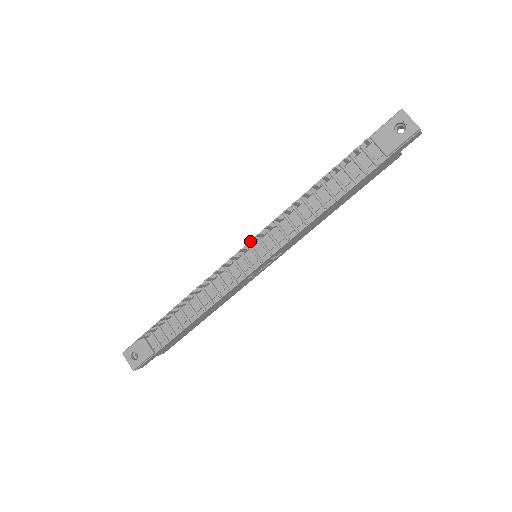
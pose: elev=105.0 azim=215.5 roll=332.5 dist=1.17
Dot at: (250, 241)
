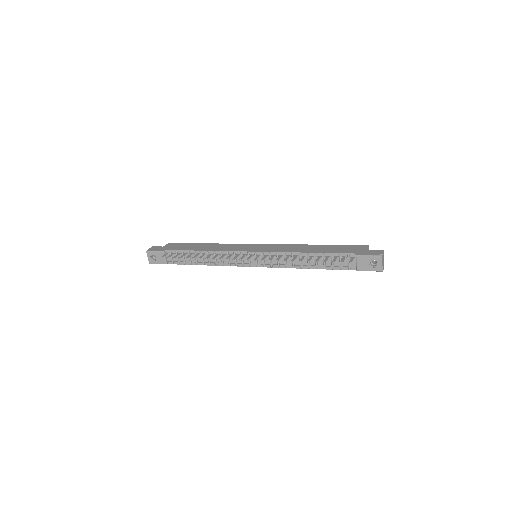
Dot at: (257, 252)
